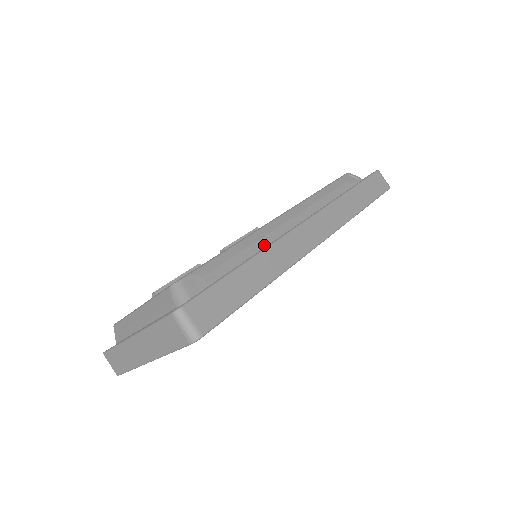
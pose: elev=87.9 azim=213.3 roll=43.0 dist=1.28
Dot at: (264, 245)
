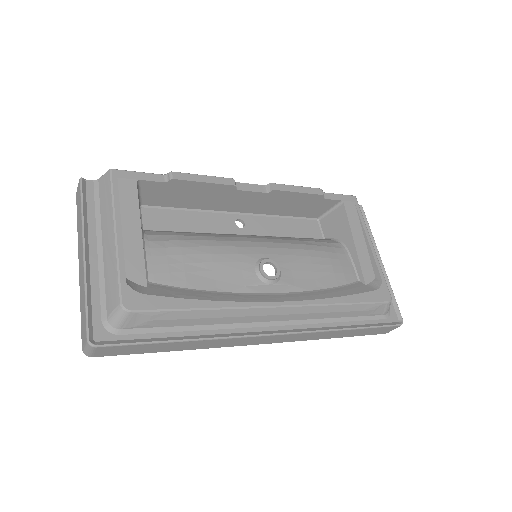
Dot at: (227, 322)
